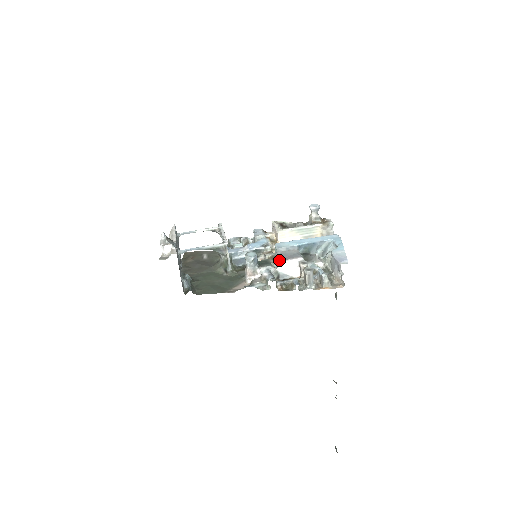
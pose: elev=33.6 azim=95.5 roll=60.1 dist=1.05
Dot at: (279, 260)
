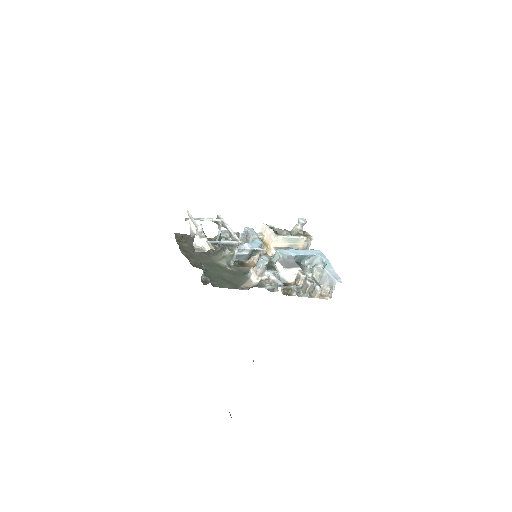
Dot at: (284, 267)
